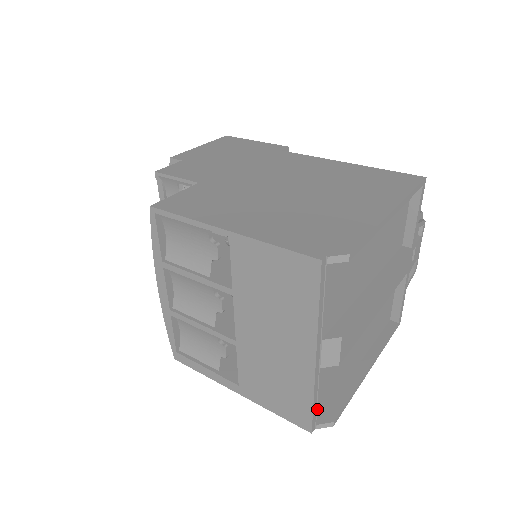
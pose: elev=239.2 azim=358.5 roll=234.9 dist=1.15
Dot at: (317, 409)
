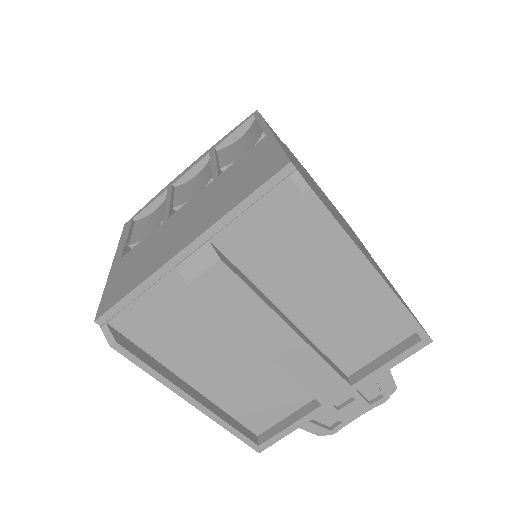
Dot at: (126, 307)
